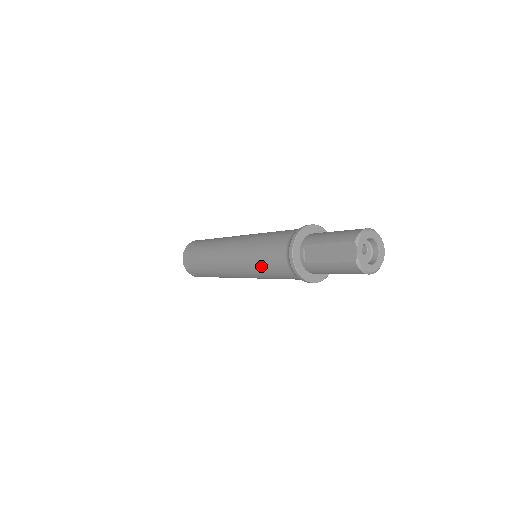
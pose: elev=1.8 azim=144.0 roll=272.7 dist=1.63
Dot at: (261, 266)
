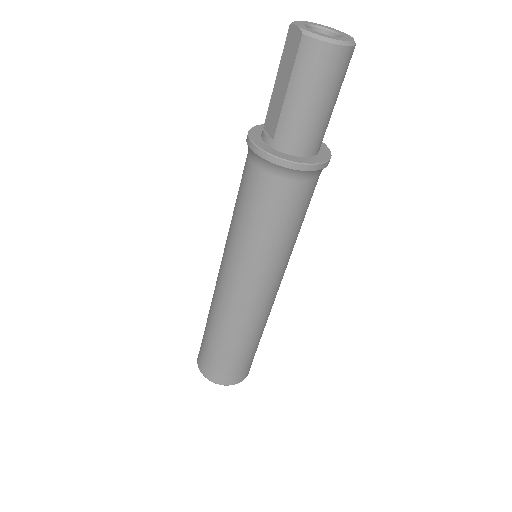
Dot at: (244, 223)
